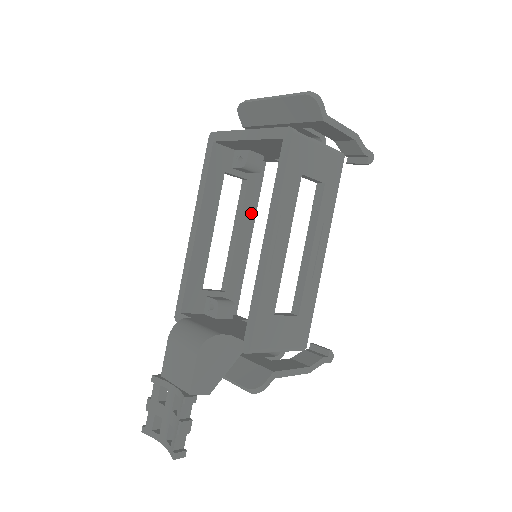
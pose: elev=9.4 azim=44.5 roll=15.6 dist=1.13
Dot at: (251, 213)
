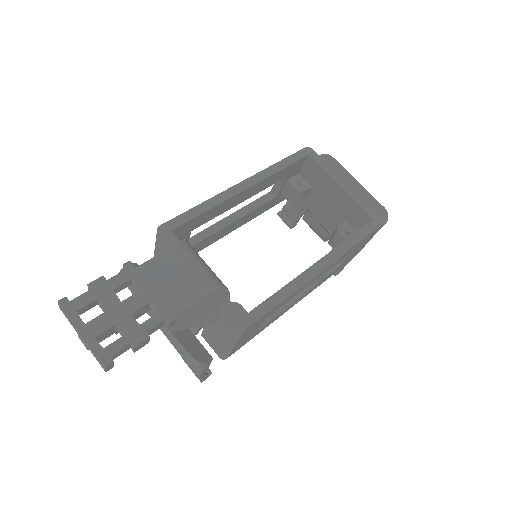
Dot at: (251, 217)
